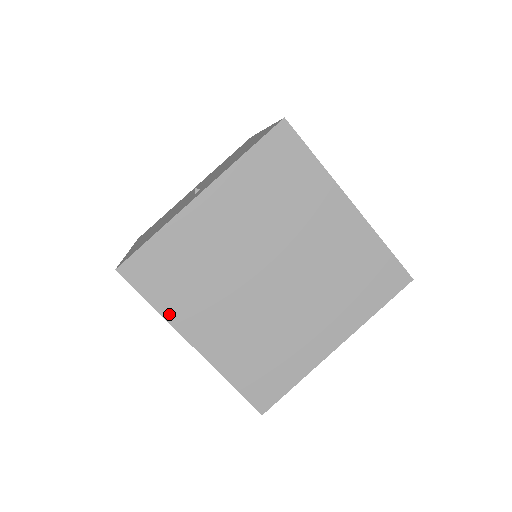
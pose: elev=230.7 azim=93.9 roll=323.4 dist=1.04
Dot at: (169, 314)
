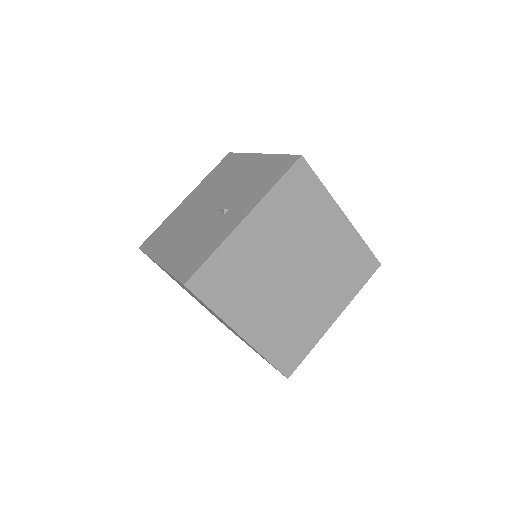
Dot at: (224, 314)
